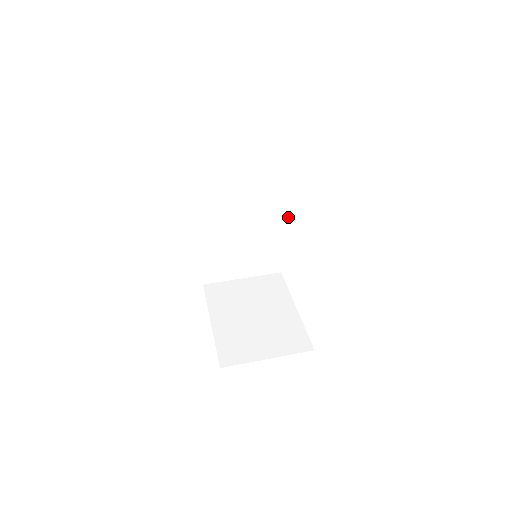
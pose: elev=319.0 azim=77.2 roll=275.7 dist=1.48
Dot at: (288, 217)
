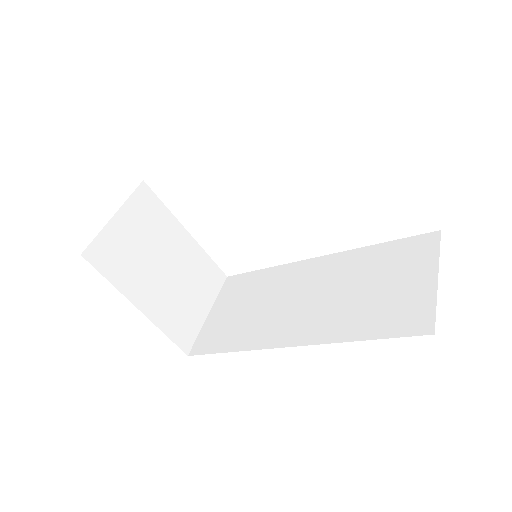
Dot at: occluded
